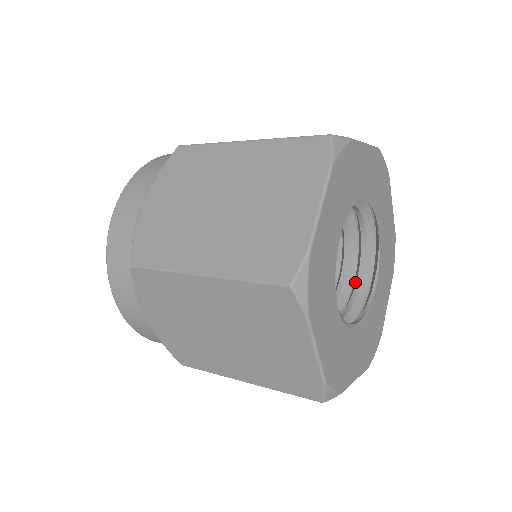
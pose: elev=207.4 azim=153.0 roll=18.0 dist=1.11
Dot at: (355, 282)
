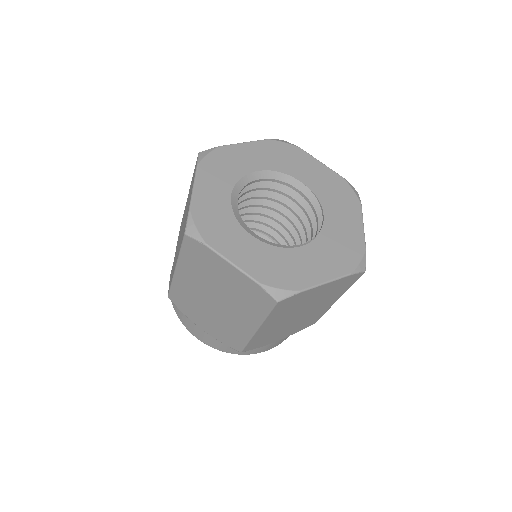
Dot at: occluded
